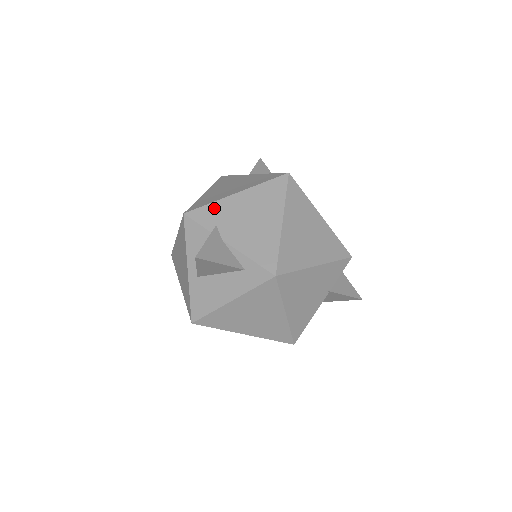
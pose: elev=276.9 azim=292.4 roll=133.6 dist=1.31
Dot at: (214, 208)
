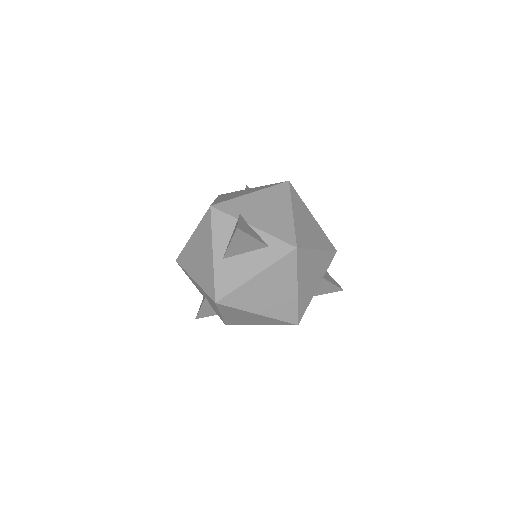
Dot at: (235, 202)
